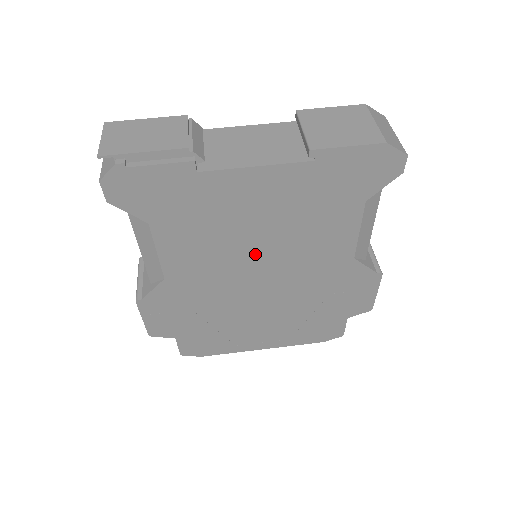
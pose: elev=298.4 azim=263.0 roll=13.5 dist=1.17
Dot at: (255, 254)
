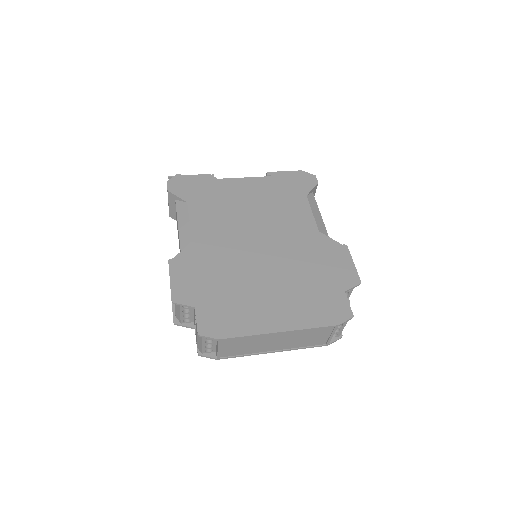
Dot at: (251, 225)
